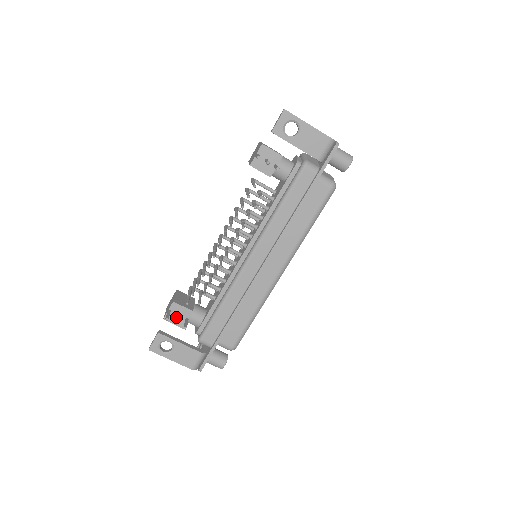
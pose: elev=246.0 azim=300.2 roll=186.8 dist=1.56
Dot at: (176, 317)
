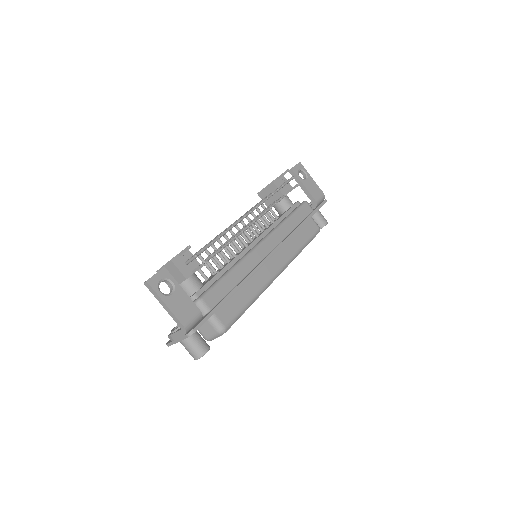
Dot at: (190, 258)
